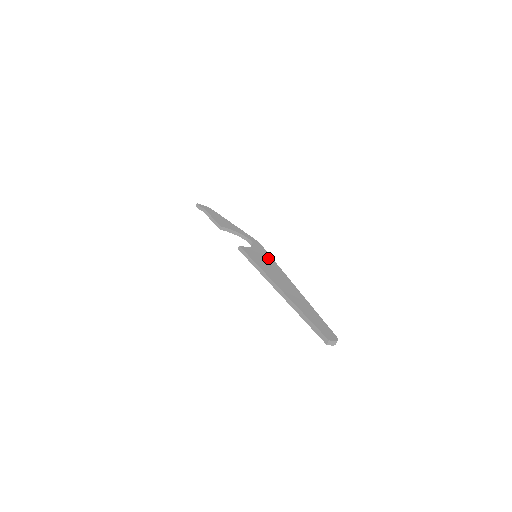
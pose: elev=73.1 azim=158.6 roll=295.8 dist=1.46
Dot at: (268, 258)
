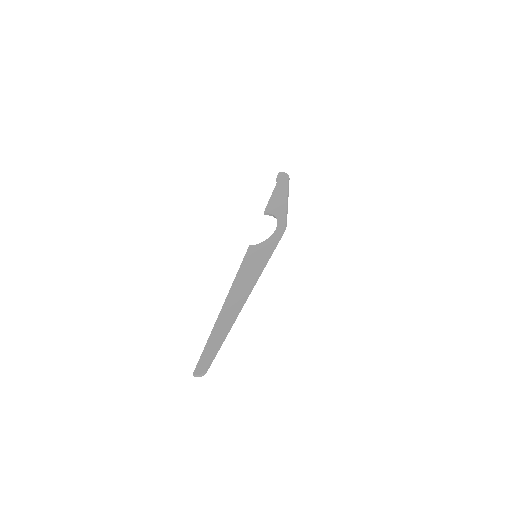
Dot at: (263, 258)
